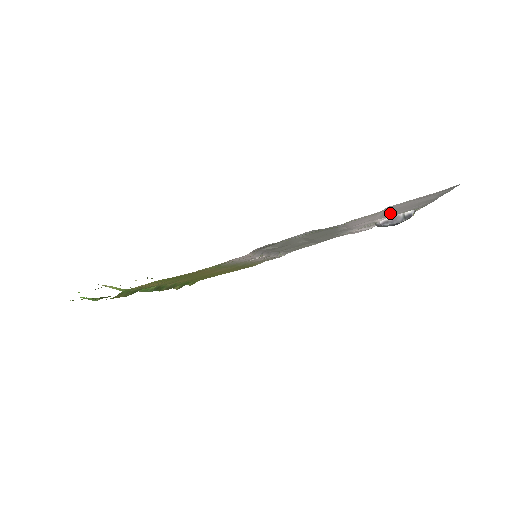
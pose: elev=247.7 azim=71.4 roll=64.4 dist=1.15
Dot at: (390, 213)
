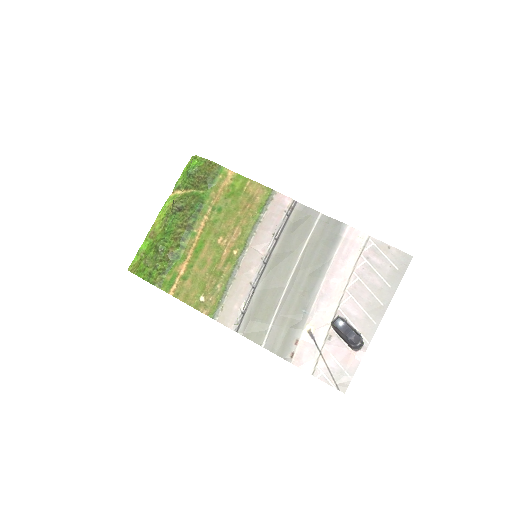
Dot at: (355, 294)
